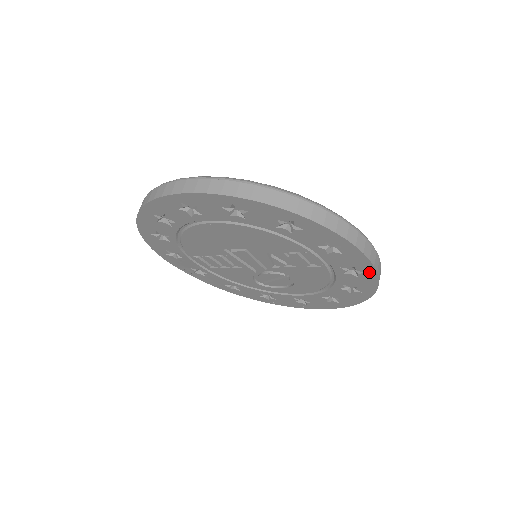
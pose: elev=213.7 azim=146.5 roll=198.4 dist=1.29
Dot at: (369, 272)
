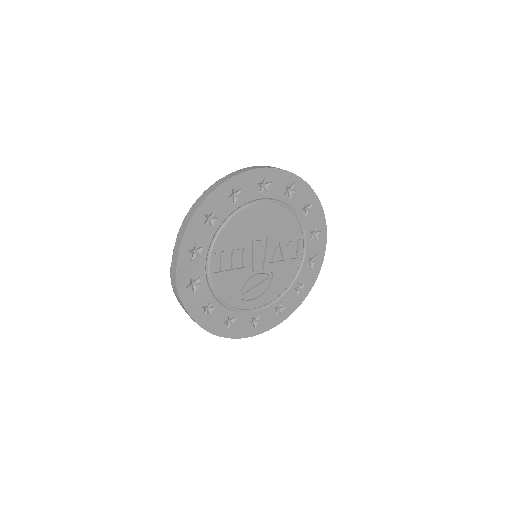
Dot at: (320, 261)
